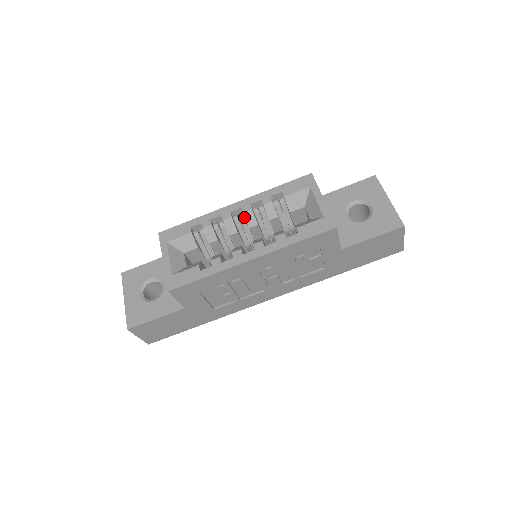
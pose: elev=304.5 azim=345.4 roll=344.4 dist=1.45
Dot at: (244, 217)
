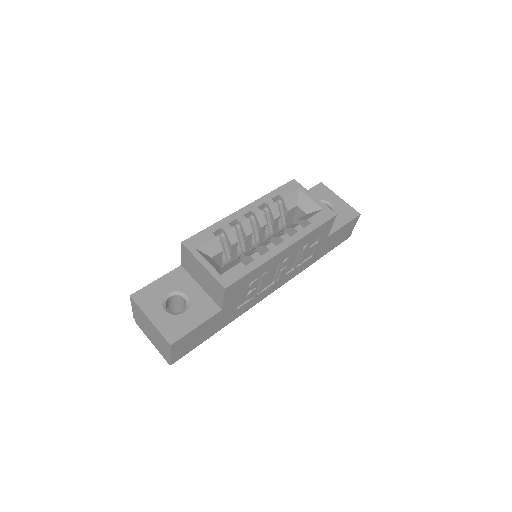
Dot at: (254, 219)
